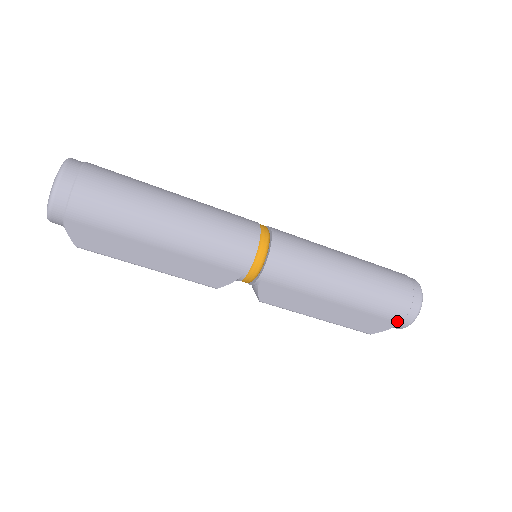
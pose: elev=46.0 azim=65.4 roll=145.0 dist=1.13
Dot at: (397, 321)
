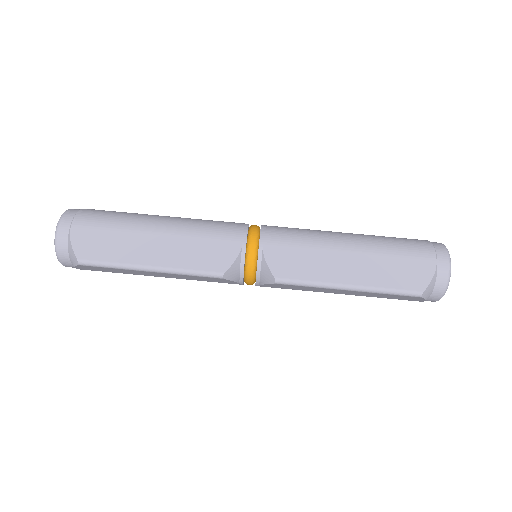
Dot at: (431, 258)
